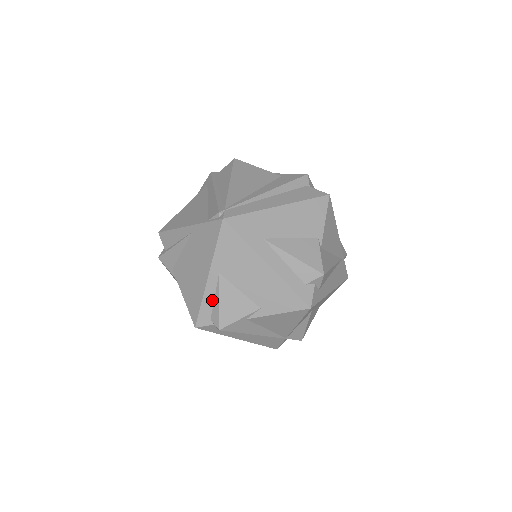
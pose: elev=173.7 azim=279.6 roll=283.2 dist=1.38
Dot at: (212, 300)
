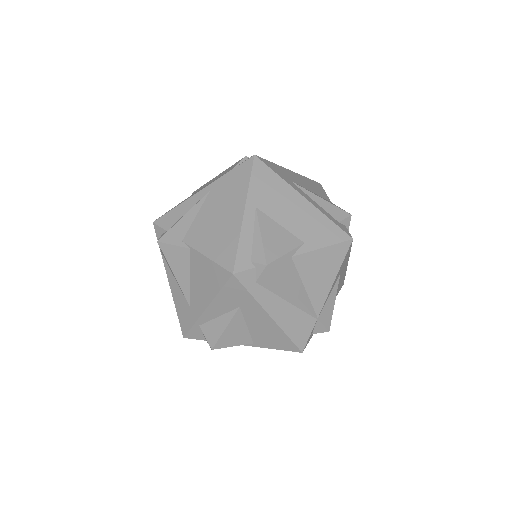
Dot at: (251, 238)
